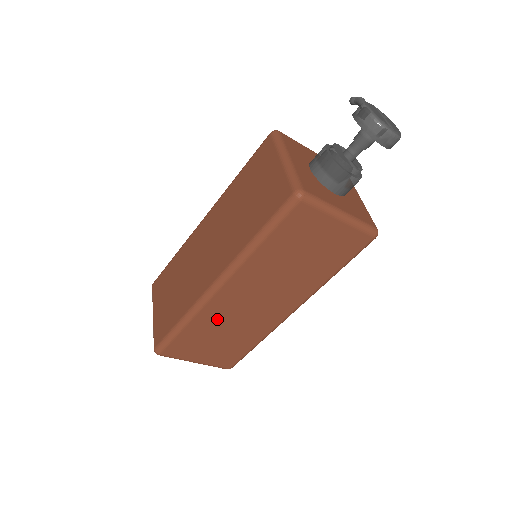
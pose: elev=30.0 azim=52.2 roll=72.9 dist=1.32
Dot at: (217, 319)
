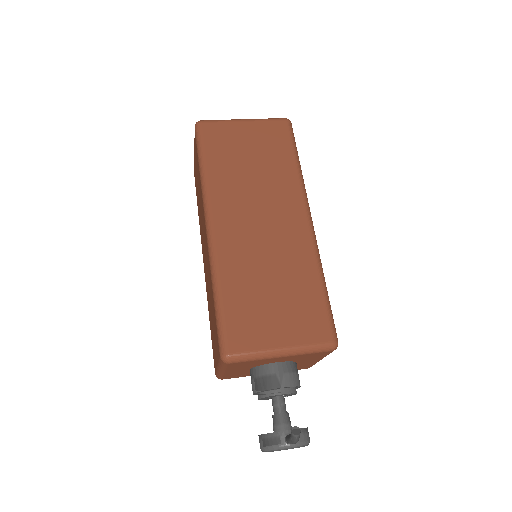
Dot at: occluded
